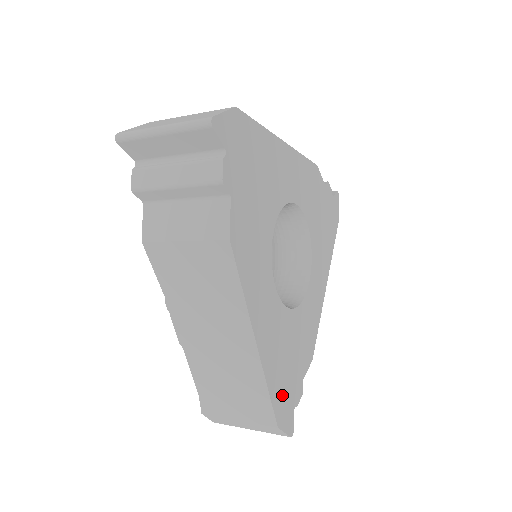
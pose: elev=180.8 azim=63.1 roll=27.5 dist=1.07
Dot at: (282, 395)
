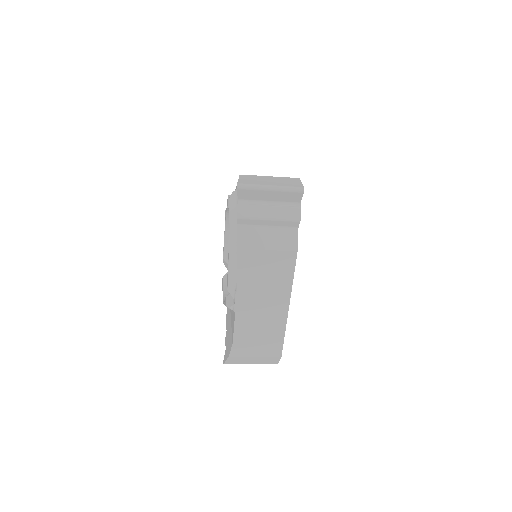
Dot at: occluded
